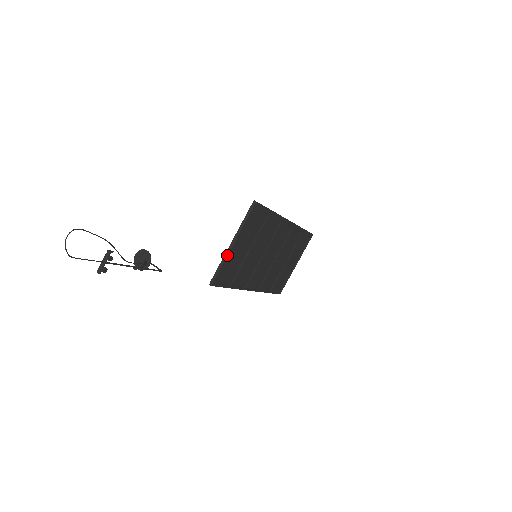
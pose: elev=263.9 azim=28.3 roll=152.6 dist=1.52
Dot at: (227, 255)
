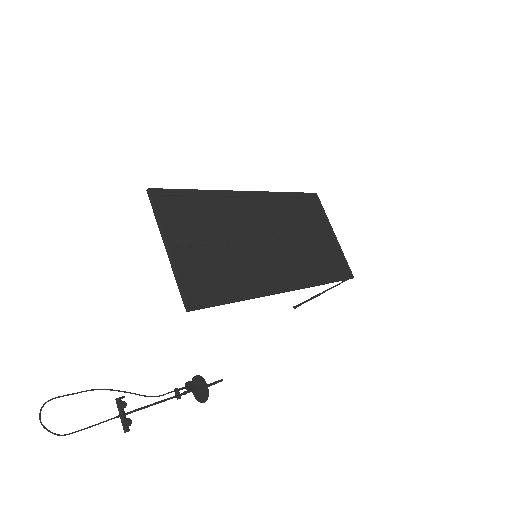
Dot at: (172, 264)
